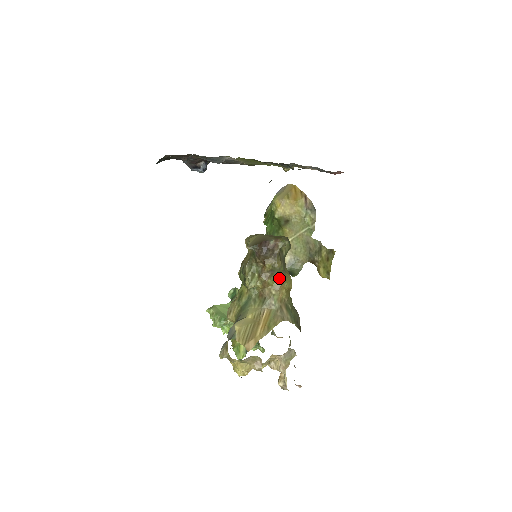
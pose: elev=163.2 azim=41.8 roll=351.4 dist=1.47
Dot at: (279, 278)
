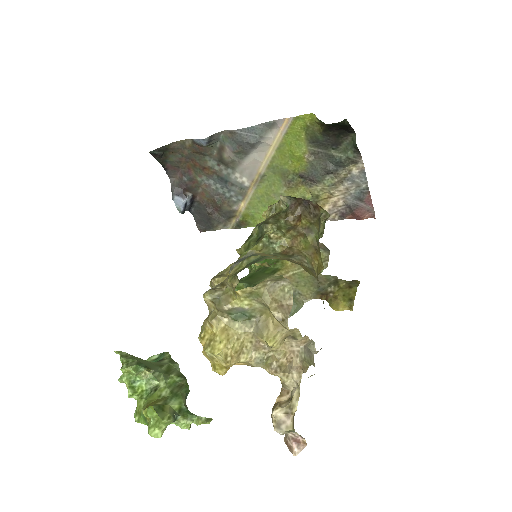
Dot at: (312, 245)
